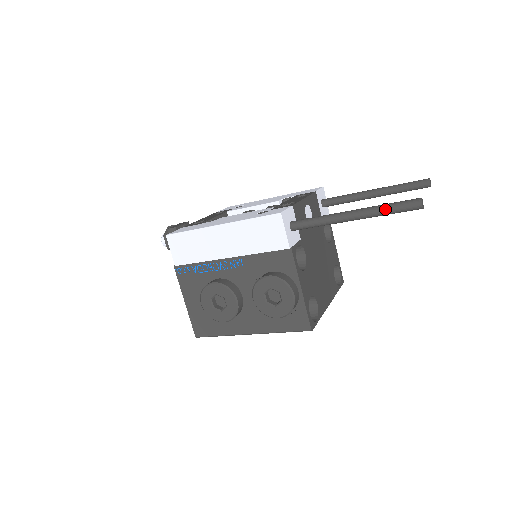
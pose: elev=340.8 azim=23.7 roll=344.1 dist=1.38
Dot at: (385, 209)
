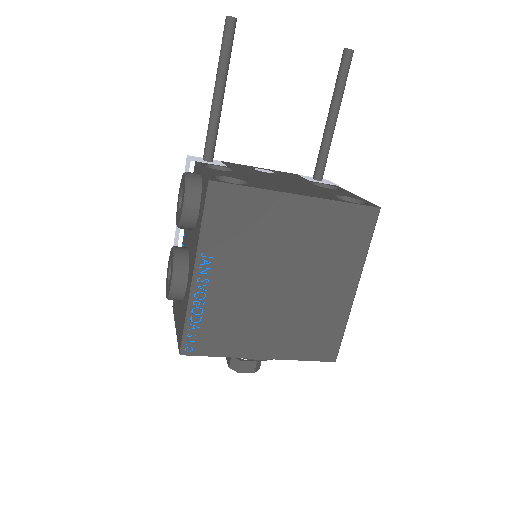
Dot at: occluded
